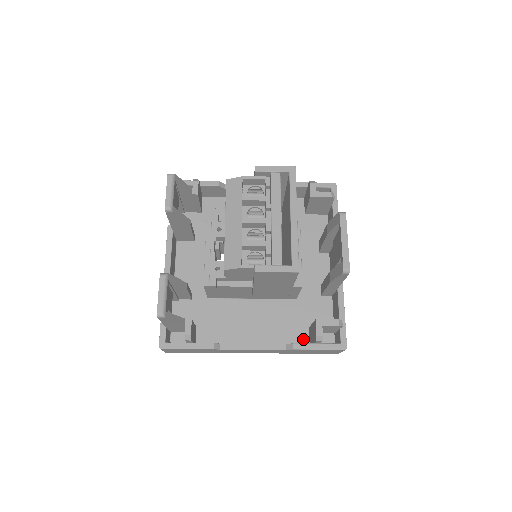
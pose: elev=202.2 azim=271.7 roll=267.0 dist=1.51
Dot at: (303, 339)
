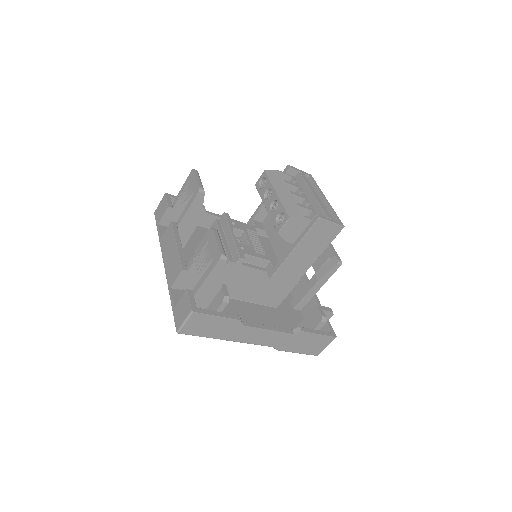
Dot at: occluded
